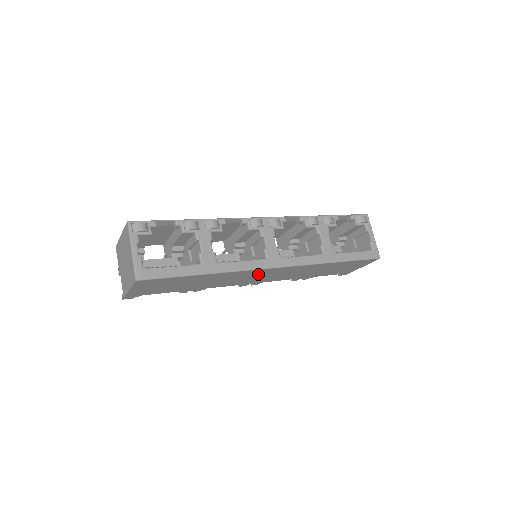
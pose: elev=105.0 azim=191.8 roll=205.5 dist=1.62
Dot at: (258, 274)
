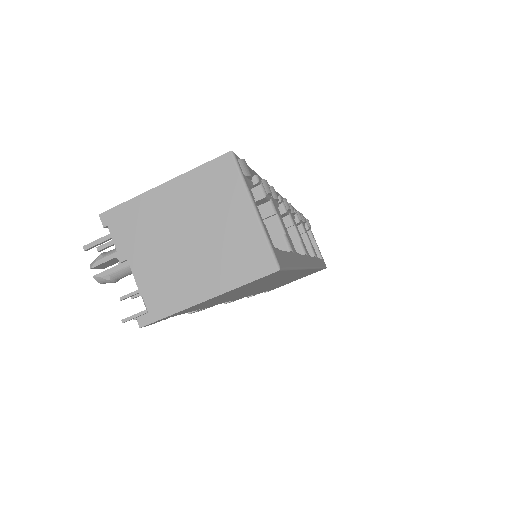
Dot at: (285, 279)
